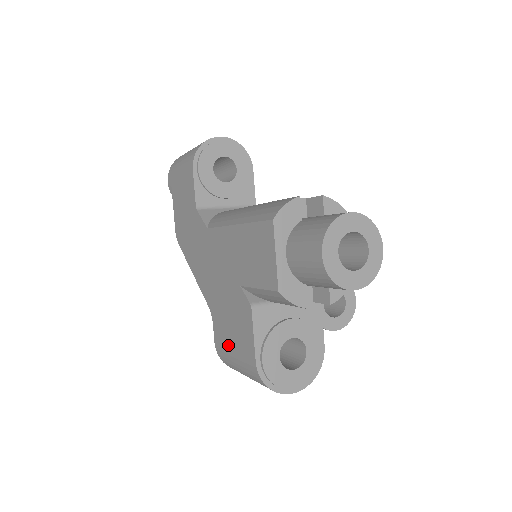
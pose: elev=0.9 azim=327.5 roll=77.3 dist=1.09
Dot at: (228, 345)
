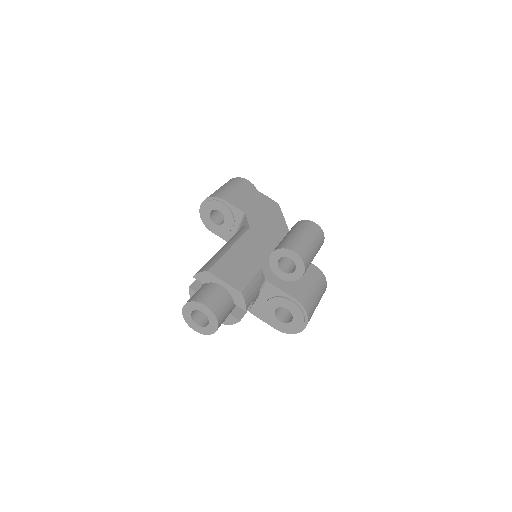
Dot at: occluded
